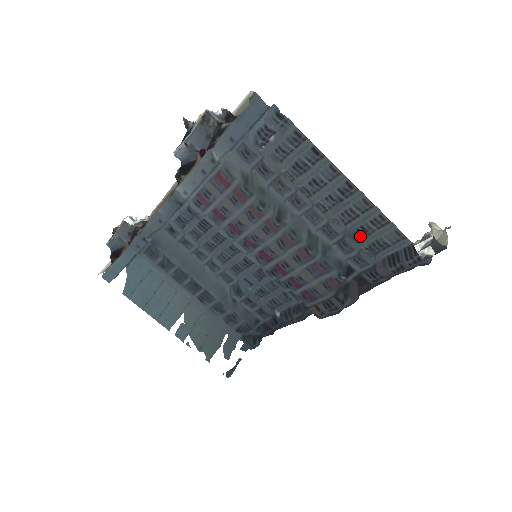
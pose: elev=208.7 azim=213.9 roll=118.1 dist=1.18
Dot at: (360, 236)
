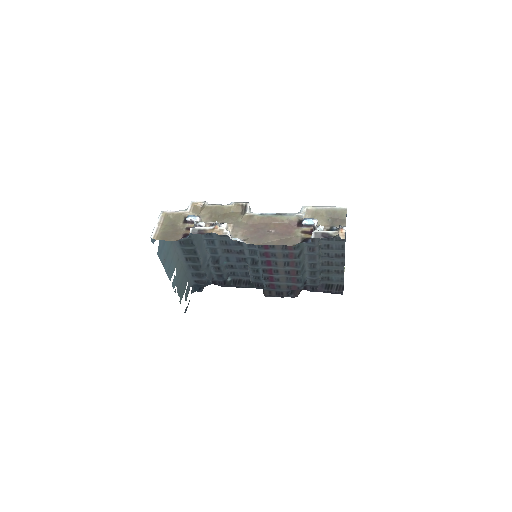
Dot at: (323, 272)
